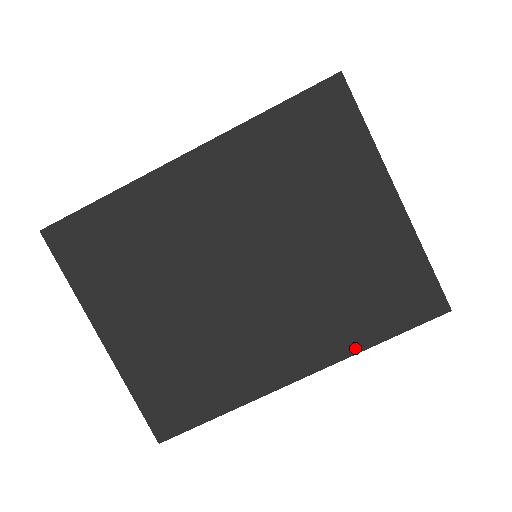
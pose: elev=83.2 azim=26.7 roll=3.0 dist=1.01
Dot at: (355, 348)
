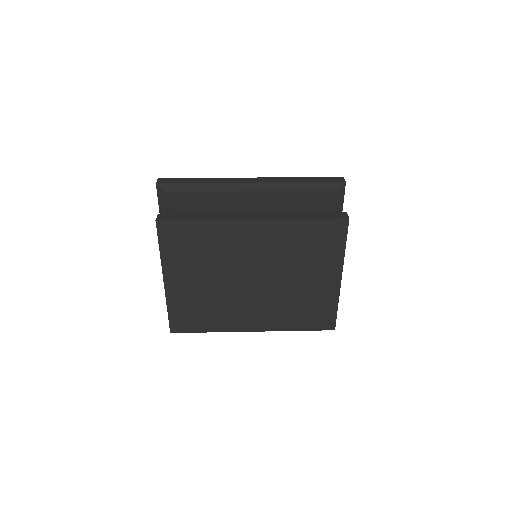
Dot at: (285, 329)
